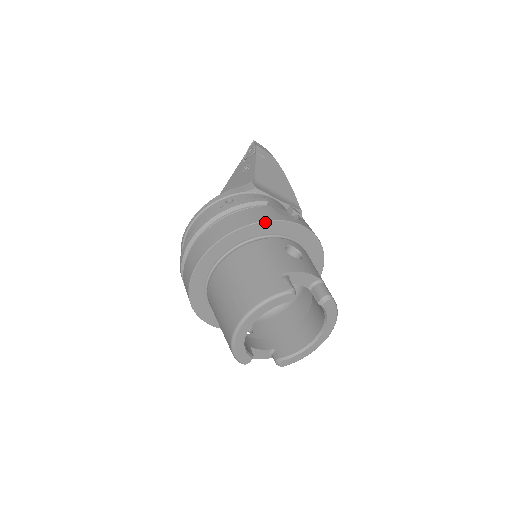
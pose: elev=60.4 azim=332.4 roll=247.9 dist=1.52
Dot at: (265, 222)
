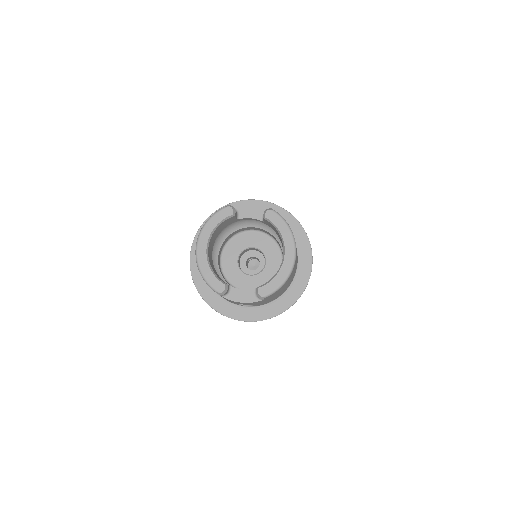
Dot at: (231, 204)
